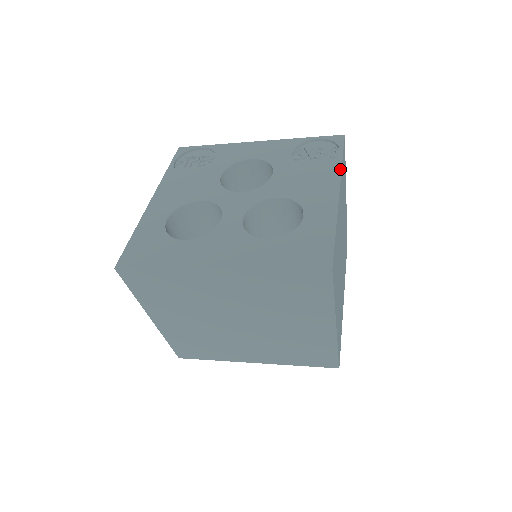
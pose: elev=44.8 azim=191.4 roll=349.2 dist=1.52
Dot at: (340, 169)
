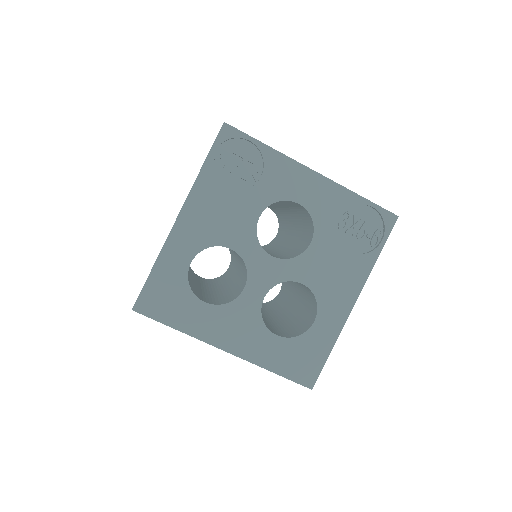
Dot at: (369, 272)
